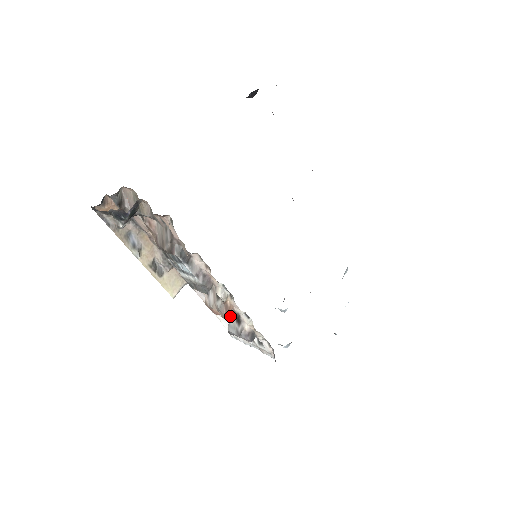
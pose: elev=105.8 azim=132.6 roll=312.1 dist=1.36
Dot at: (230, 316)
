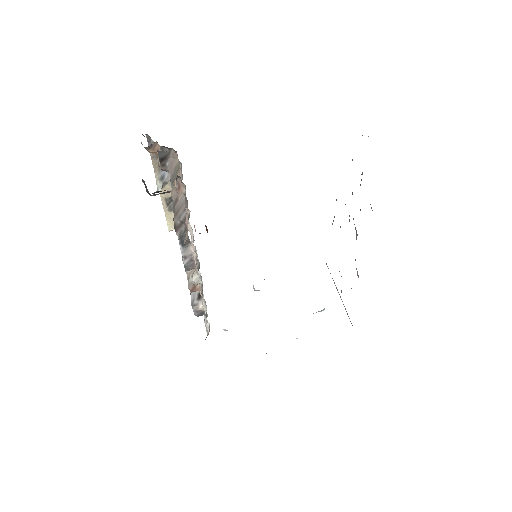
Dot at: occluded
